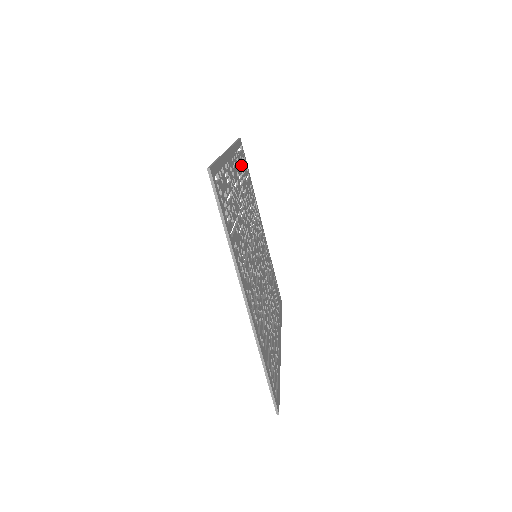
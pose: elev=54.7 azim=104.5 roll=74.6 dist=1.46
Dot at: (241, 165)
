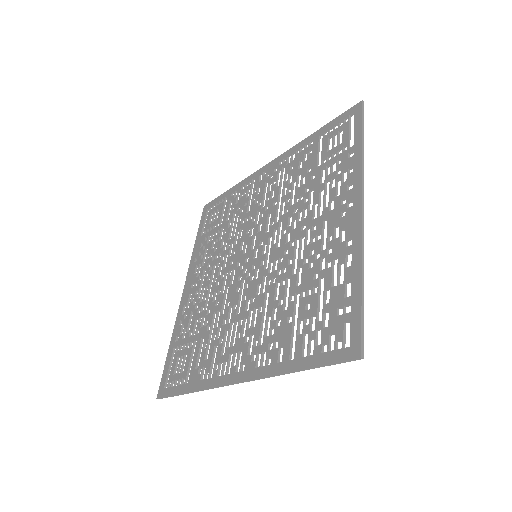
Dot at: (338, 162)
